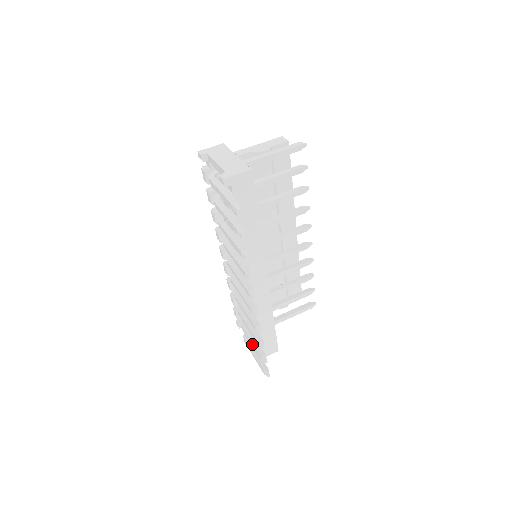
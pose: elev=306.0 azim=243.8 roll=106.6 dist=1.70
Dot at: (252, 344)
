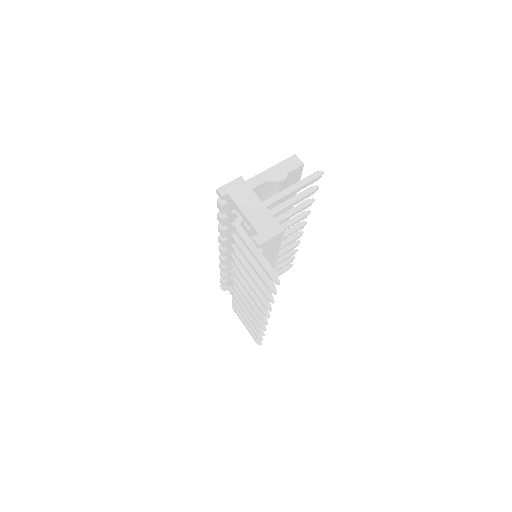
Dot at: (247, 322)
